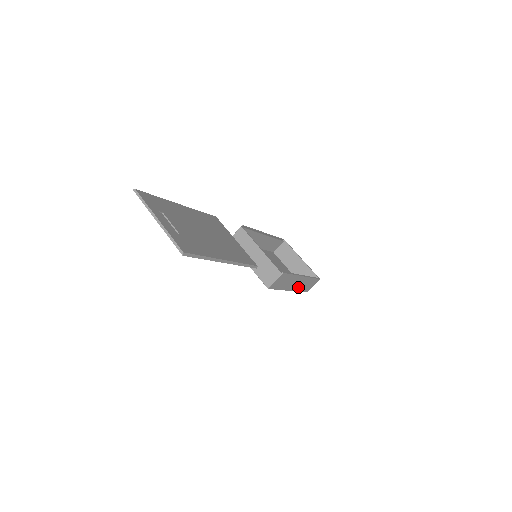
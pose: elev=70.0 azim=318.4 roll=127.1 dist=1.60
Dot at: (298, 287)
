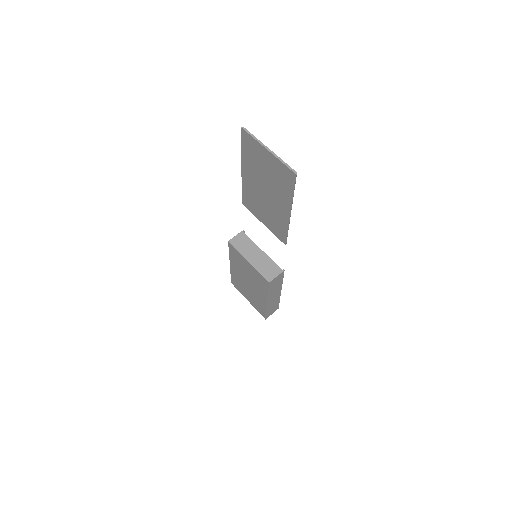
Dot at: (270, 304)
